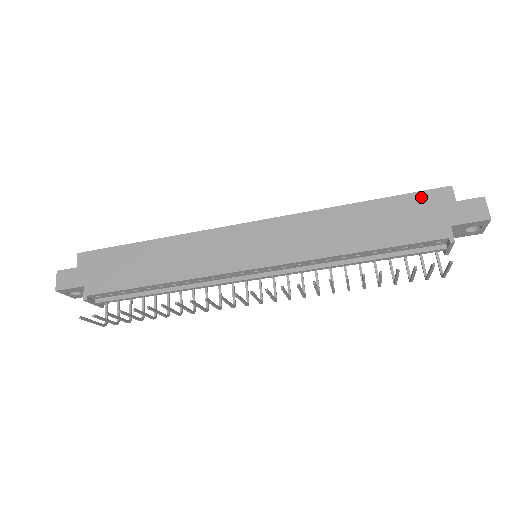
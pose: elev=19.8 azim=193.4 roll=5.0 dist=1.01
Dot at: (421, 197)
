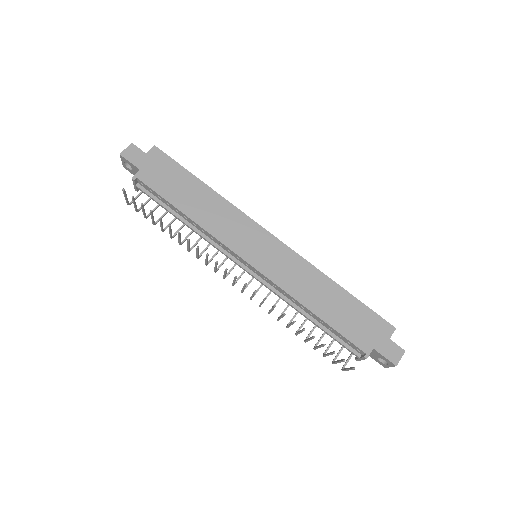
Dot at: (375, 318)
